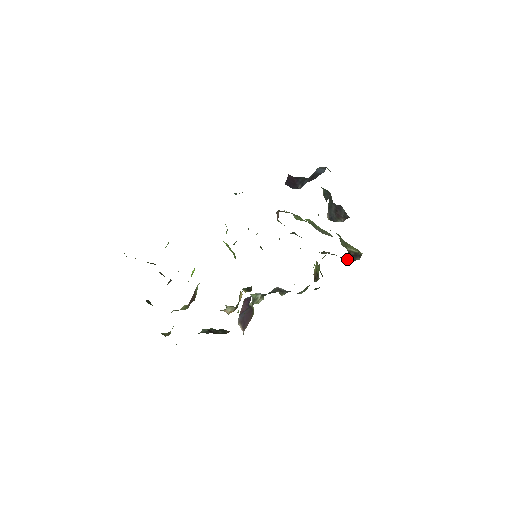
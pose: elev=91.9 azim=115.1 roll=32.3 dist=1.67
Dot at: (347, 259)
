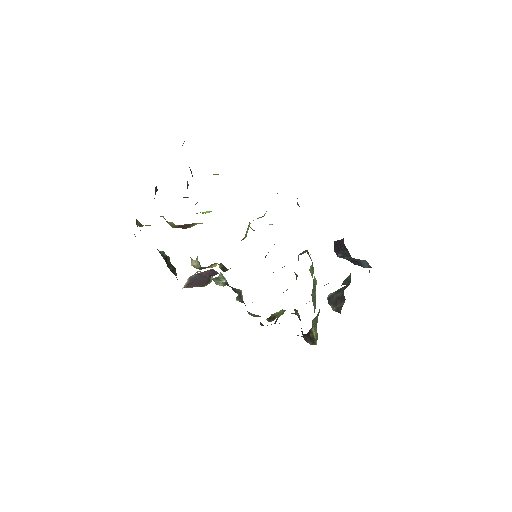
Dot at: (304, 334)
